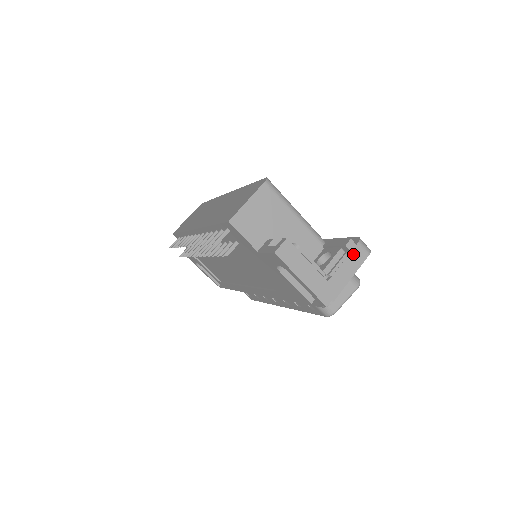
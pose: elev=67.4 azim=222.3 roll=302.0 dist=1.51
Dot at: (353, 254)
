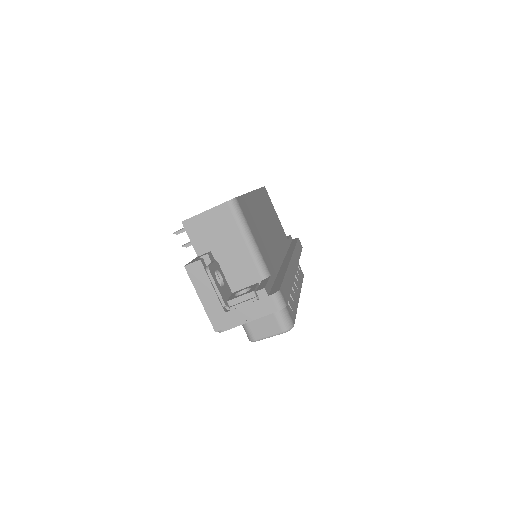
Dot at: (261, 302)
